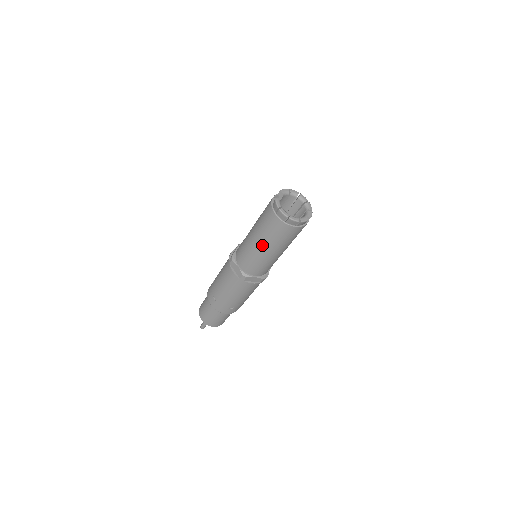
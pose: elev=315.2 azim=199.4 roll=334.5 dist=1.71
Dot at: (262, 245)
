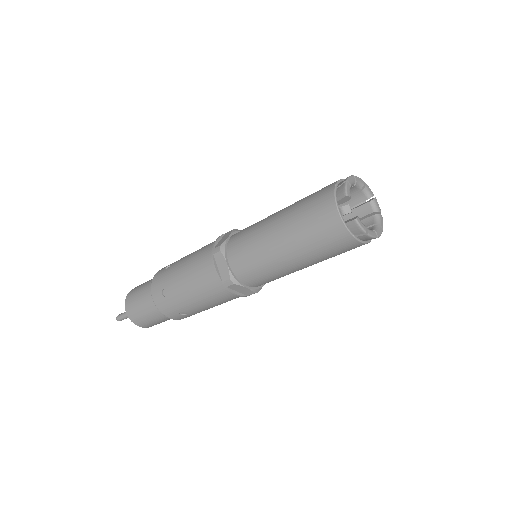
Dot at: (308, 266)
